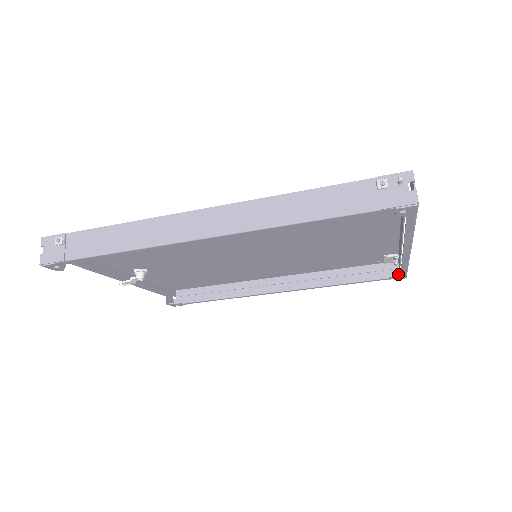
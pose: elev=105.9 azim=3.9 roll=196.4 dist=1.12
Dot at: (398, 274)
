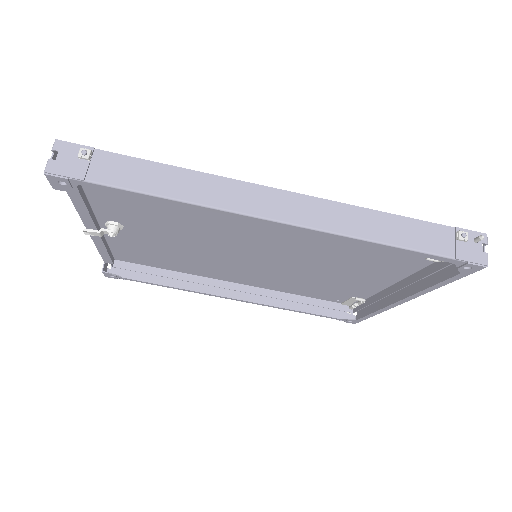
Dot at: (349, 318)
